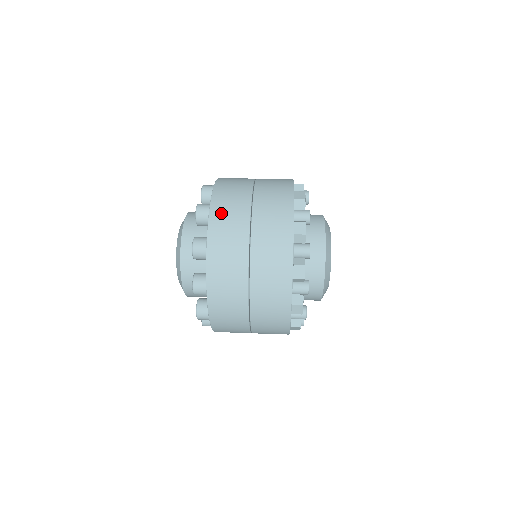
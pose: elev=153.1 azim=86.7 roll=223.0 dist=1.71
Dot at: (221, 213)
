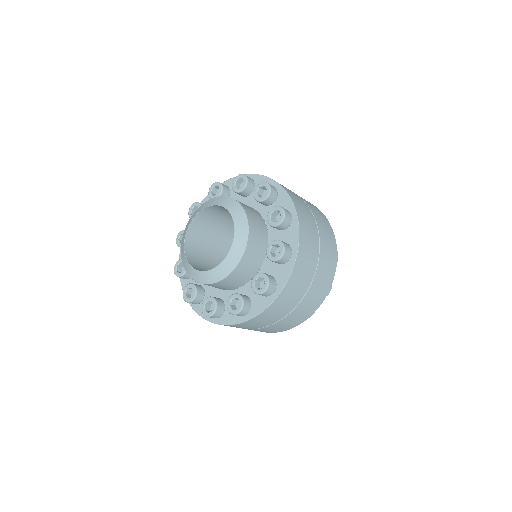
Dot at: (305, 226)
